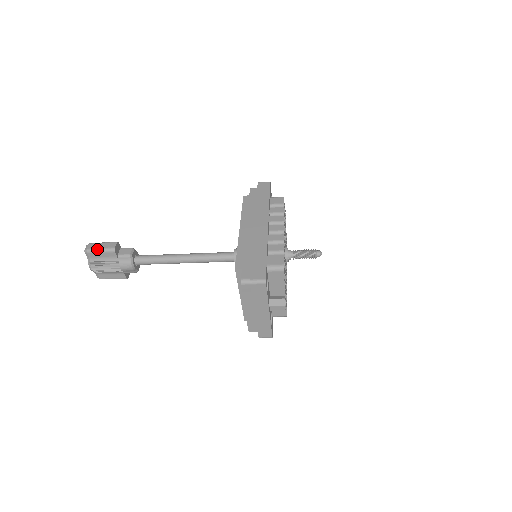
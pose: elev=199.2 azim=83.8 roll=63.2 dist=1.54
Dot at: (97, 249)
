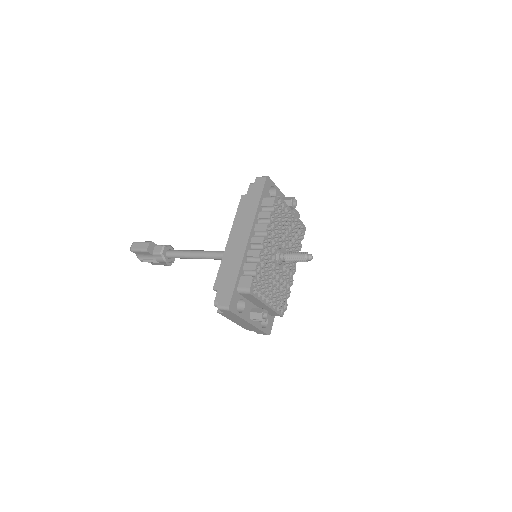
Dot at: (137, 249)
